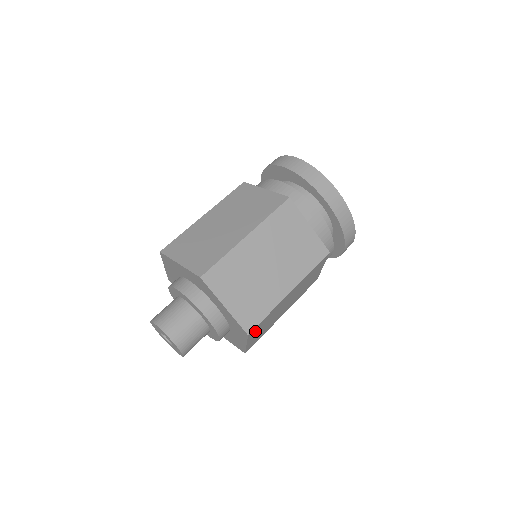
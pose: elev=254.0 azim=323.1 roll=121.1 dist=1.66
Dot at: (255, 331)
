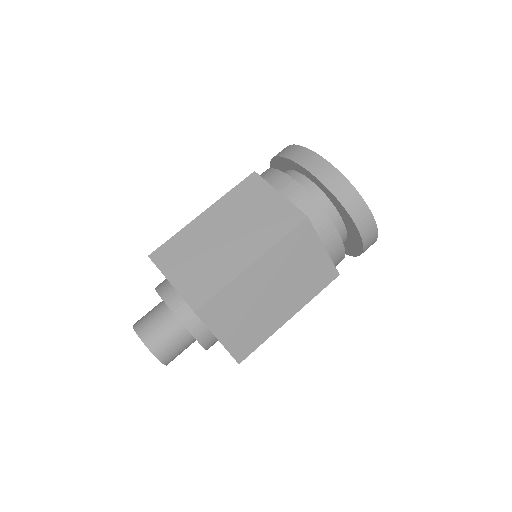
Dot at: (216, 315)
